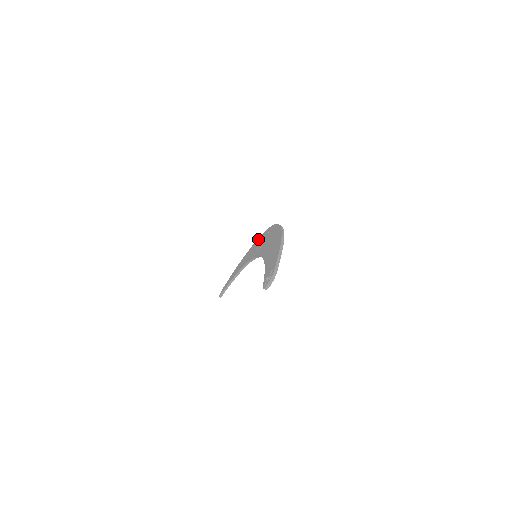
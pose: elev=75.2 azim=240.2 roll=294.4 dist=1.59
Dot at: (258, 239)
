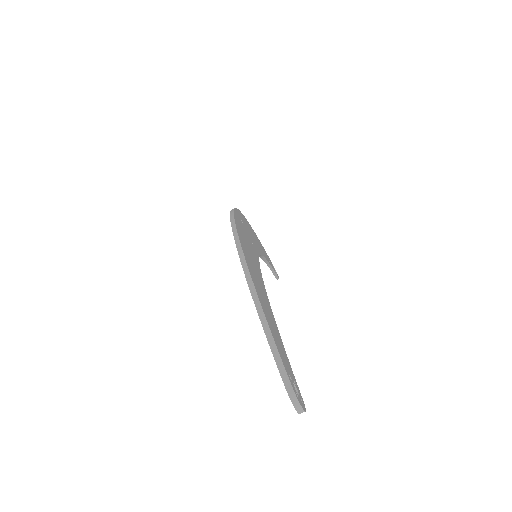
Dot at: occluded
